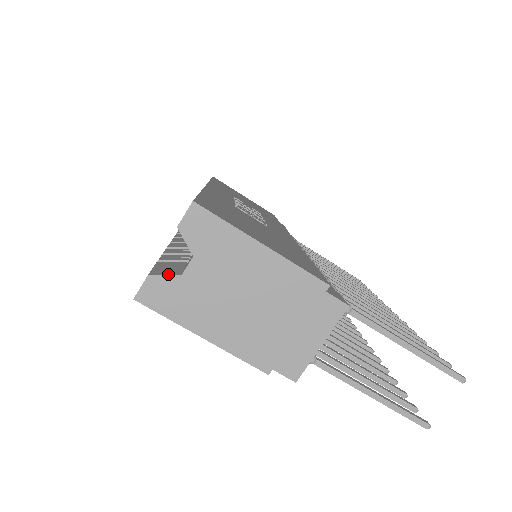
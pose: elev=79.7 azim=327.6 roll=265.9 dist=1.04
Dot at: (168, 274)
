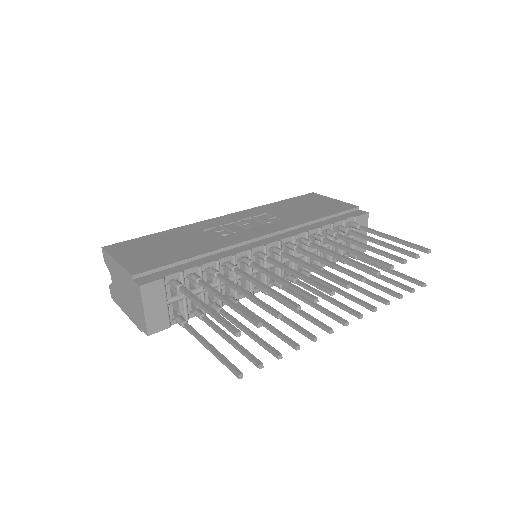
Dot at: (111, 284)
